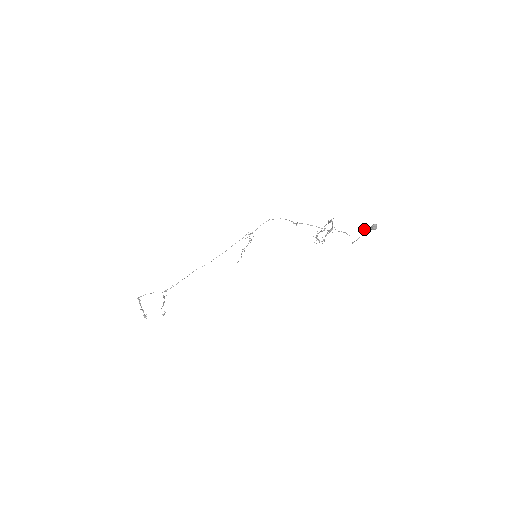
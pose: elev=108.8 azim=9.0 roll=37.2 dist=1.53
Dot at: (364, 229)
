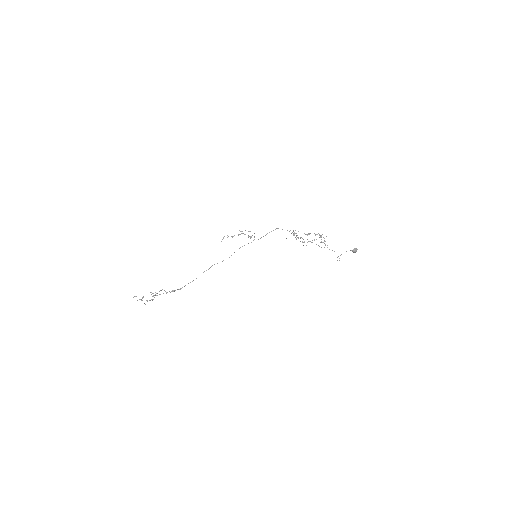
Dot at: occluded
